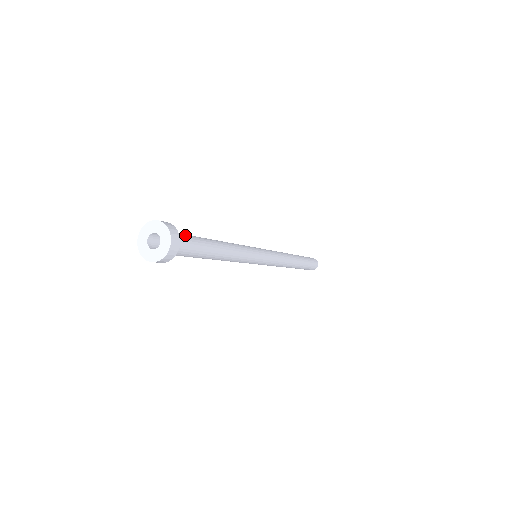
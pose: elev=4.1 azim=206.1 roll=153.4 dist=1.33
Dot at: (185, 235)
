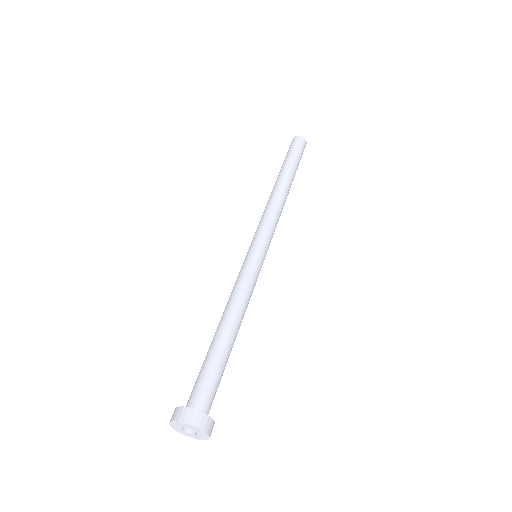
Dot at: (206, 385)
